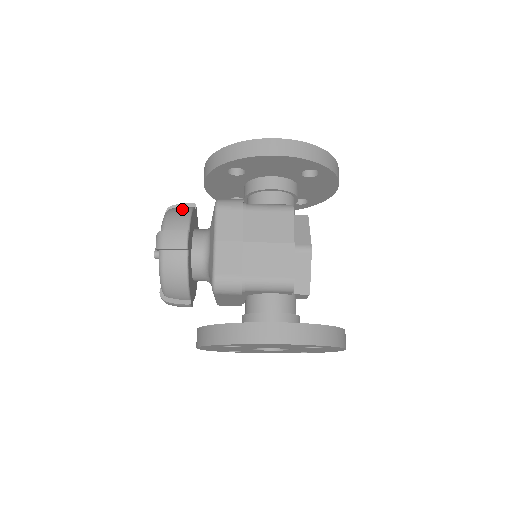
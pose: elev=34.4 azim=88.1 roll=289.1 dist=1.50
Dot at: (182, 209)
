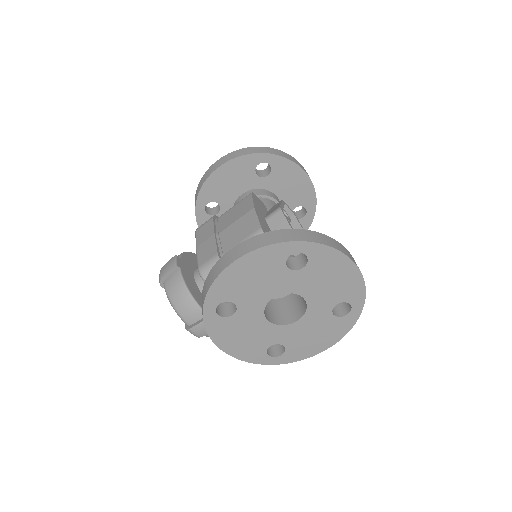
Dot at: occluded
